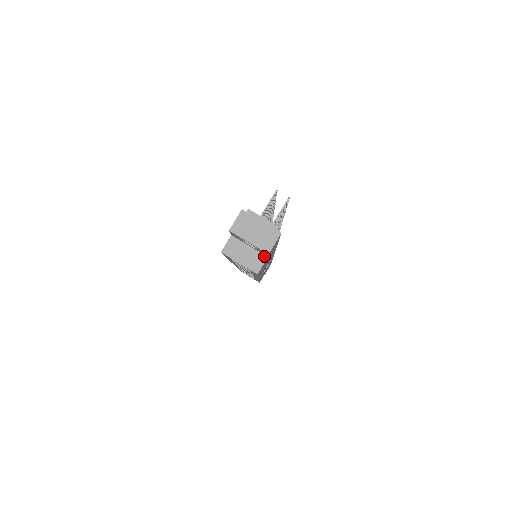
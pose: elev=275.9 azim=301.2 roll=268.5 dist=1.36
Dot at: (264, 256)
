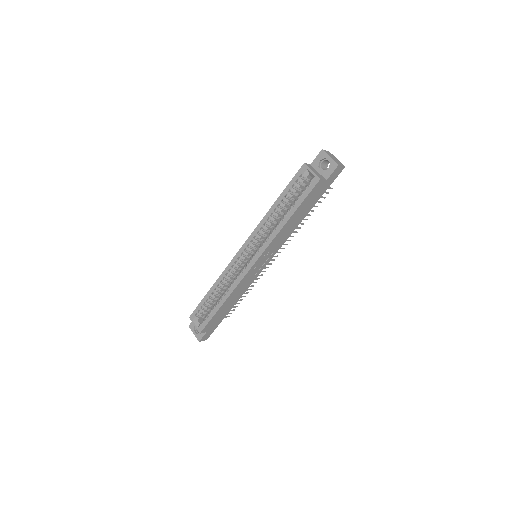
Dot at: (325, 179)
